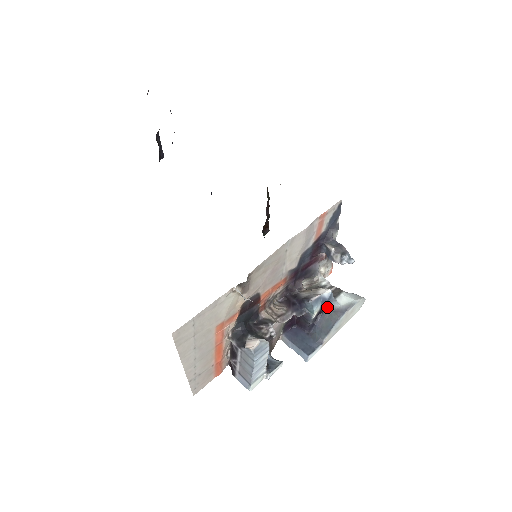
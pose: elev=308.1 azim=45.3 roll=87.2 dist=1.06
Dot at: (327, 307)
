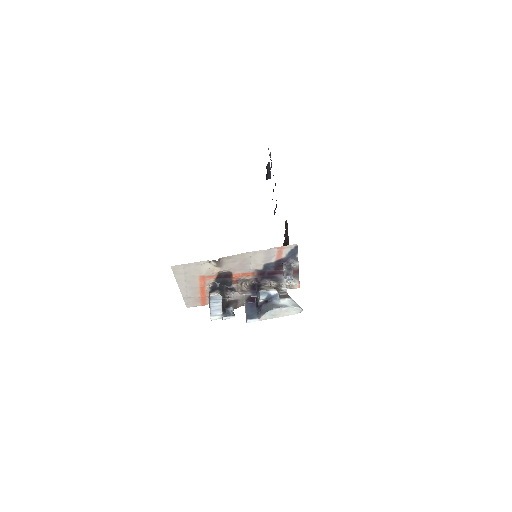
Dot at: (272, 300)
